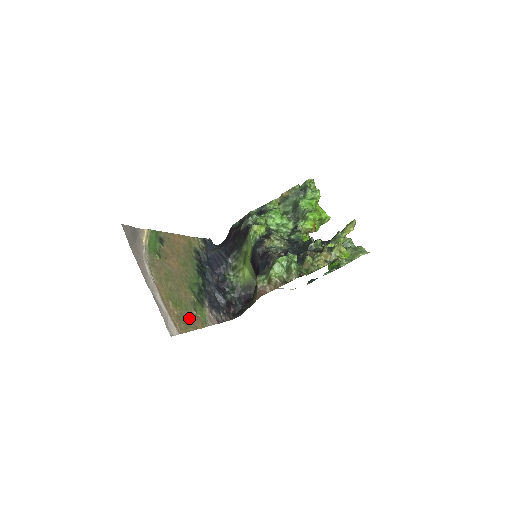
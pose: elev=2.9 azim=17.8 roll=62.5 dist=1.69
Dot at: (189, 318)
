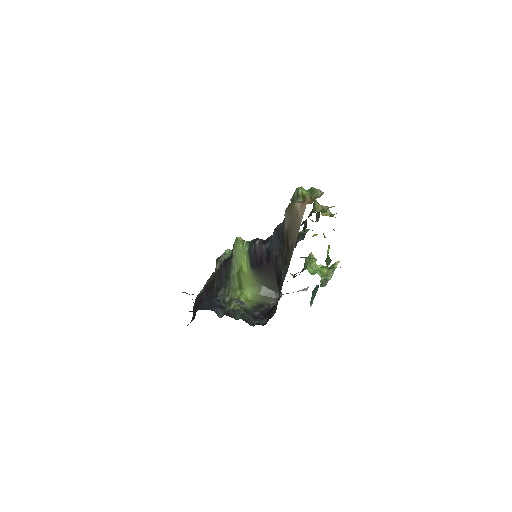
Dot at: occluded
